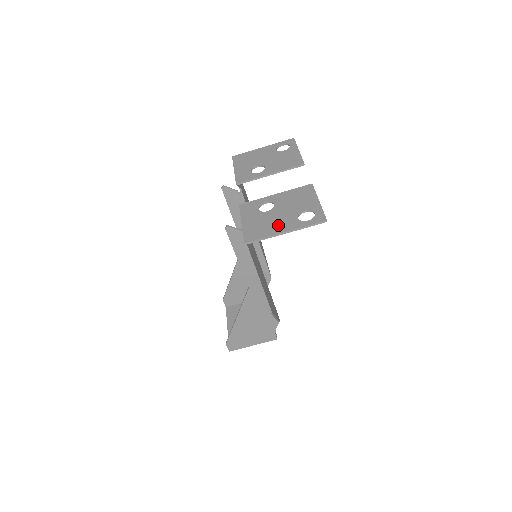
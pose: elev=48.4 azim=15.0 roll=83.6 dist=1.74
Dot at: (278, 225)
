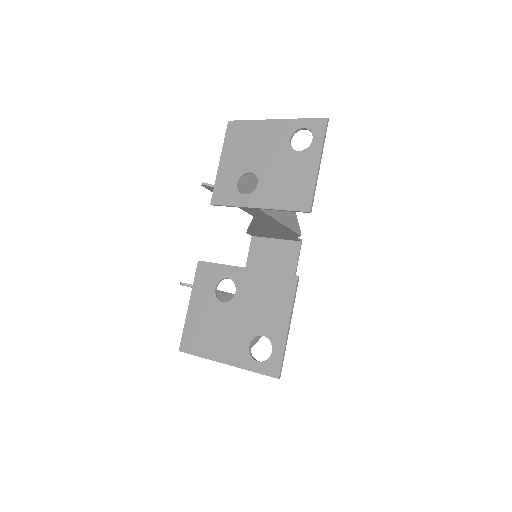
Dot at: (223, 344)
